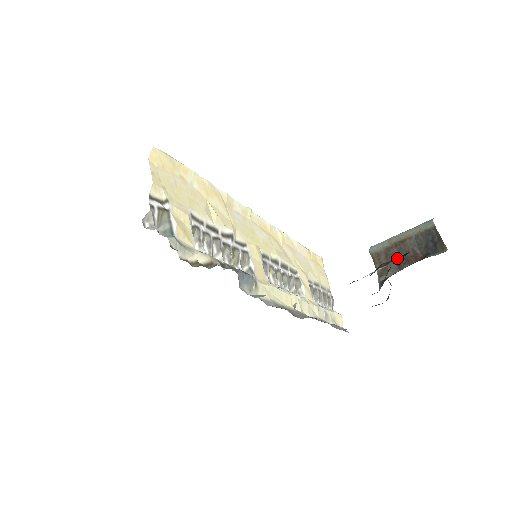
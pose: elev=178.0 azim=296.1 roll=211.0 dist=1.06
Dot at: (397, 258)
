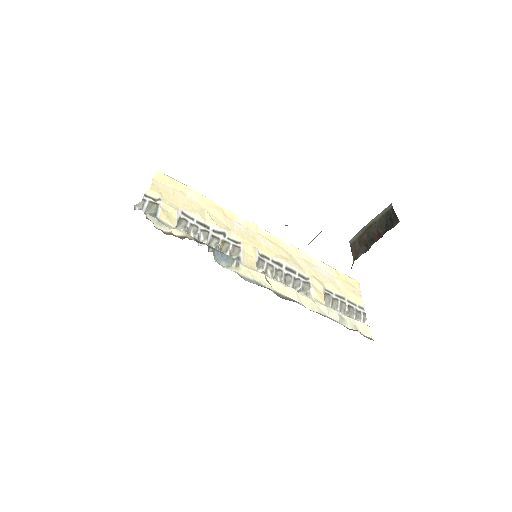
Dot at: (366, 241)
